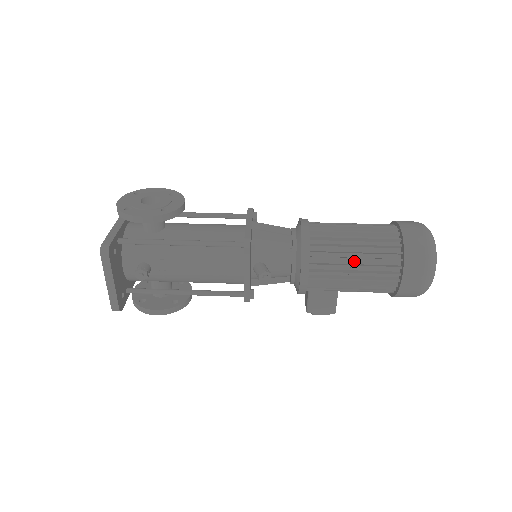
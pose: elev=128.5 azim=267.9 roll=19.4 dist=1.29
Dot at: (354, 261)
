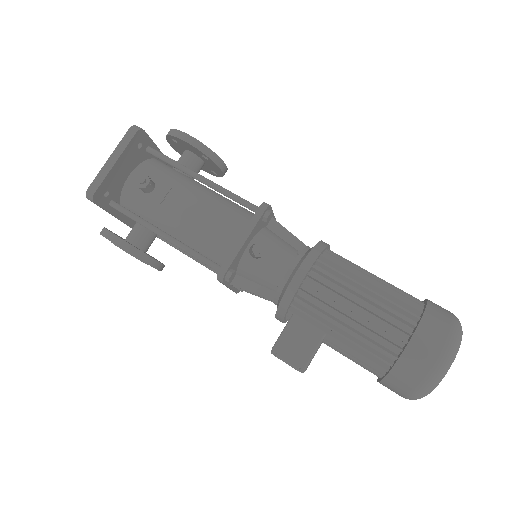
Dot at: (363, 293)
